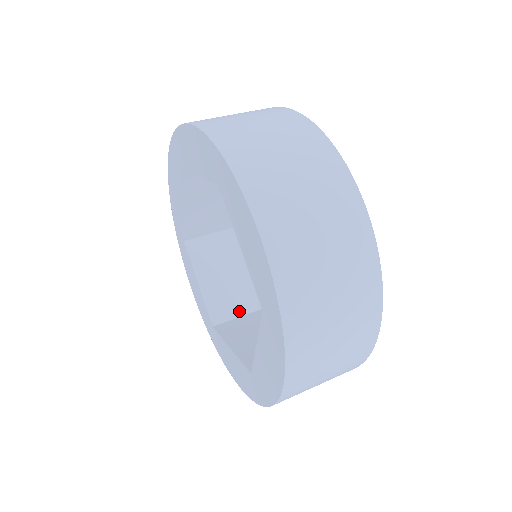
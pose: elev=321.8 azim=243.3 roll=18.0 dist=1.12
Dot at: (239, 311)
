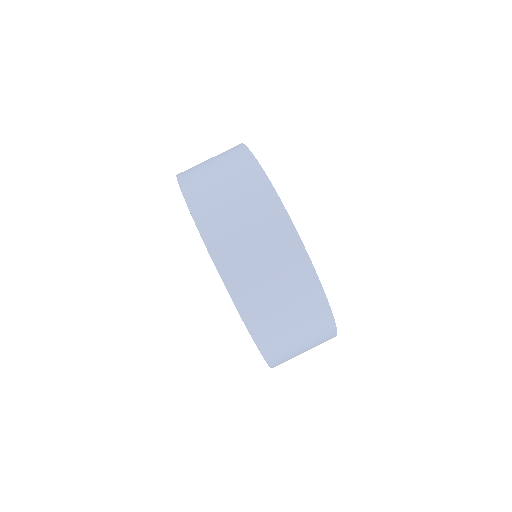
Dot at: occluded
